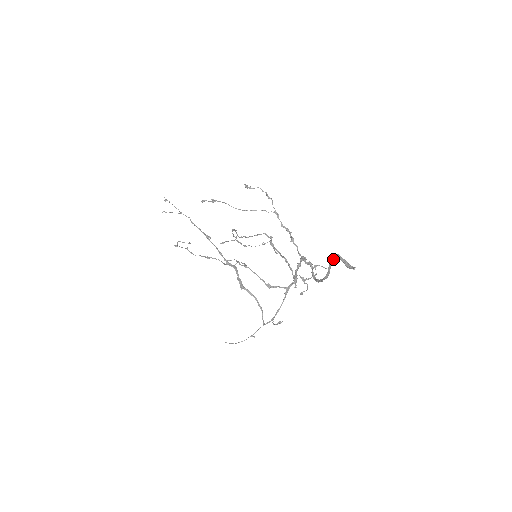
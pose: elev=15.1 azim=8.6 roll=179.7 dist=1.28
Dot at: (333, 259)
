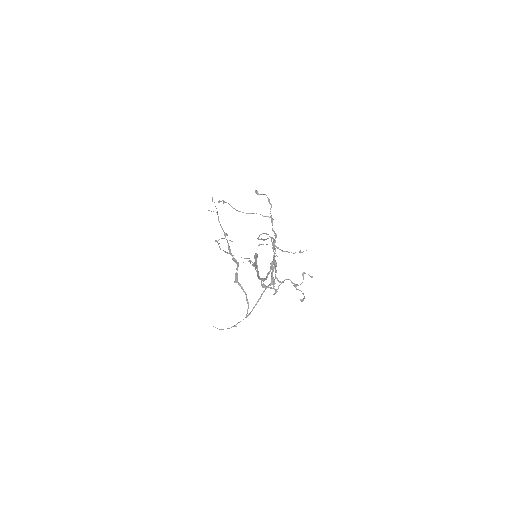
Dot at: occluded
